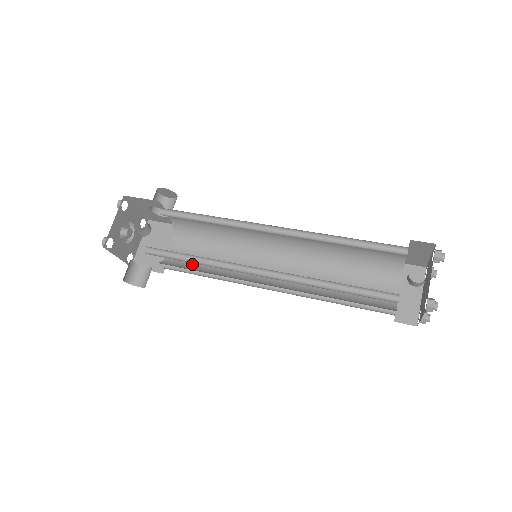
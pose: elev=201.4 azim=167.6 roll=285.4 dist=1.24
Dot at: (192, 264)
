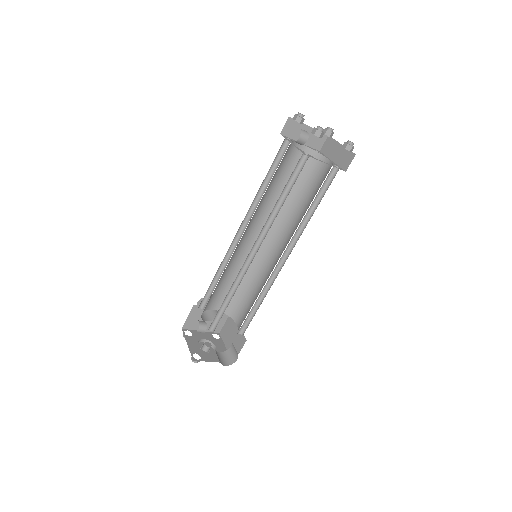
Dot at: (248, 312)
